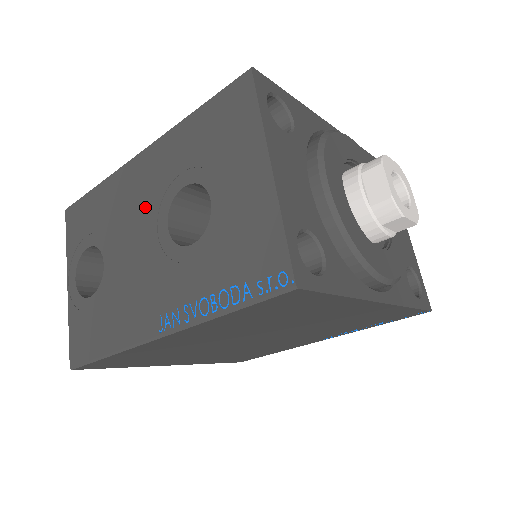
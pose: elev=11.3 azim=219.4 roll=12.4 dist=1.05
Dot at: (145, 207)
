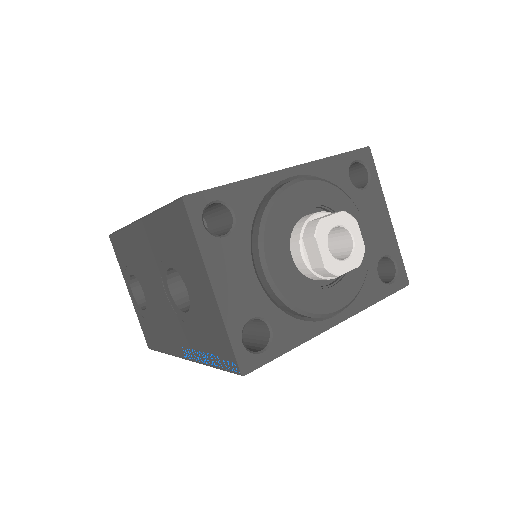
Dot at: (153, 268)
